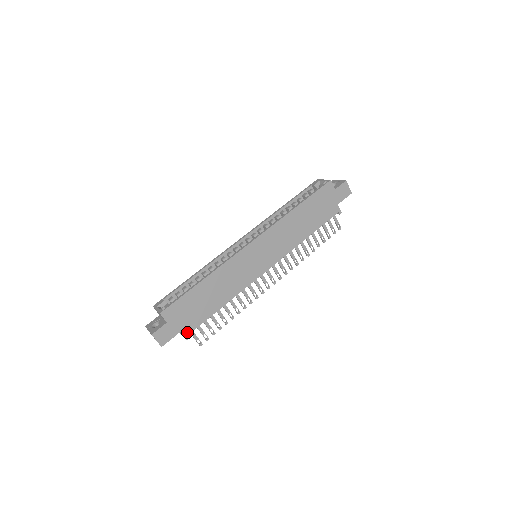
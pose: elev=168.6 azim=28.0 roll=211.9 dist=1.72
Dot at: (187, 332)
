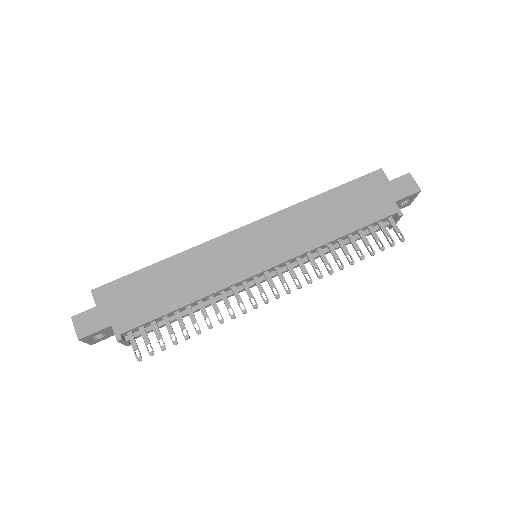
Dot at: (121, 329)
